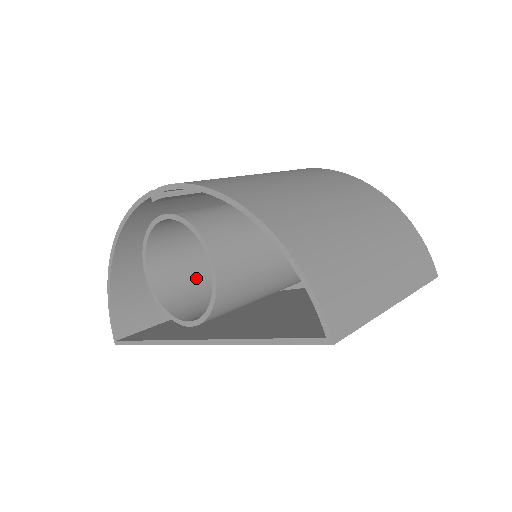
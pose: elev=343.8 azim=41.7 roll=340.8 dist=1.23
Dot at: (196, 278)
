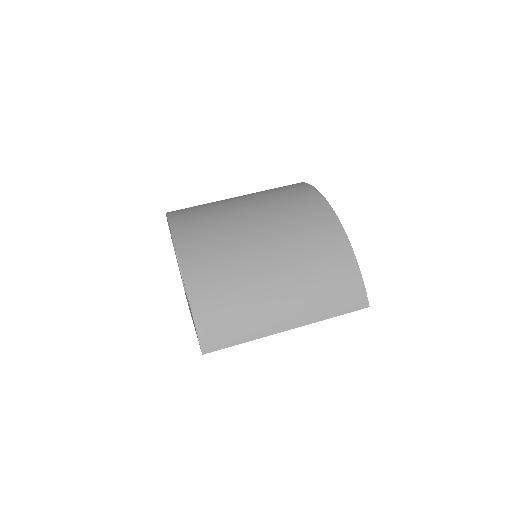
Dot at: occluded
